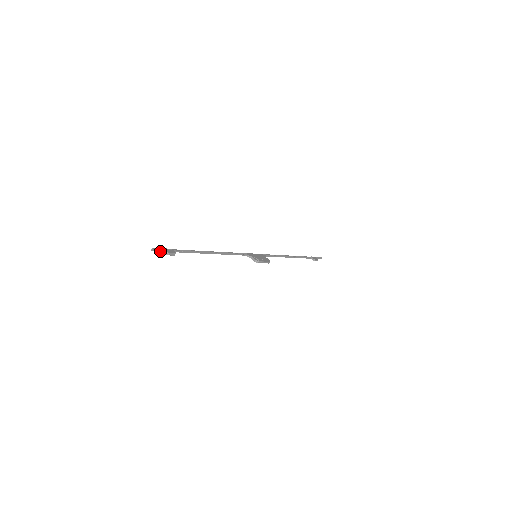
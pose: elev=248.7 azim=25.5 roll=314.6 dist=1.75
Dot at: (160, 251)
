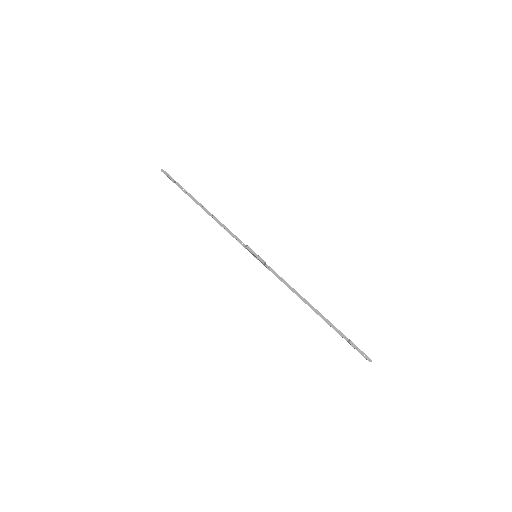
Dot at: (167, 176)
